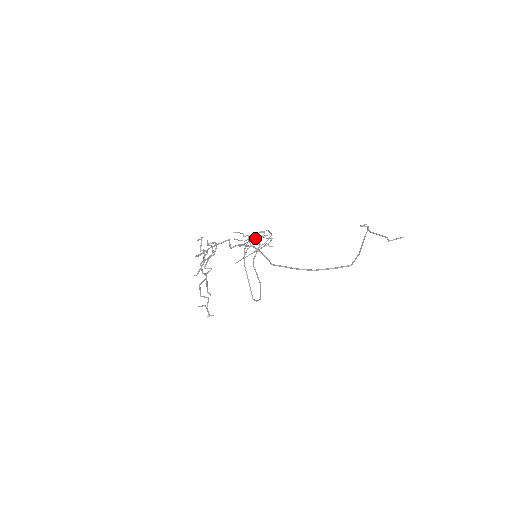
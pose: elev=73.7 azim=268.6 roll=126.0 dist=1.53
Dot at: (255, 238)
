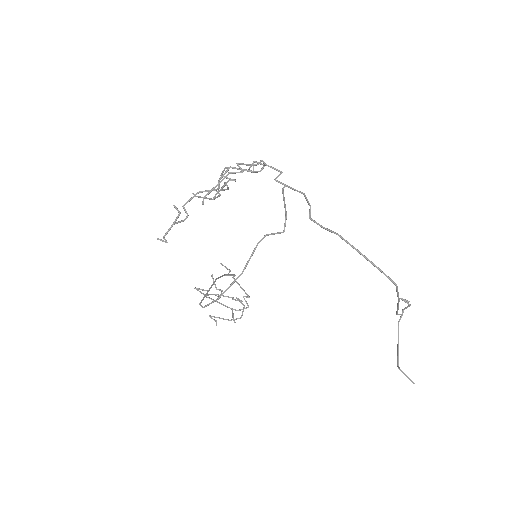
Dot at: occluded
